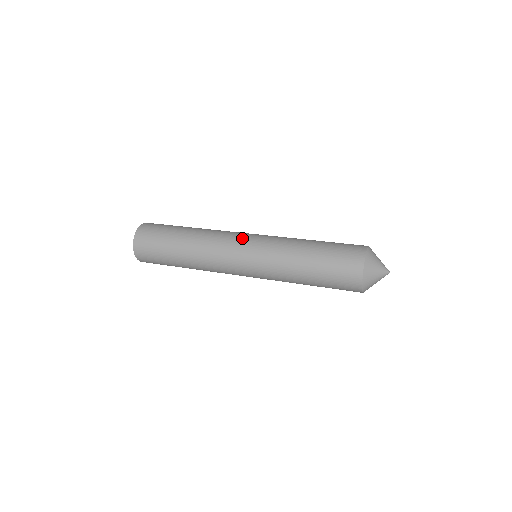
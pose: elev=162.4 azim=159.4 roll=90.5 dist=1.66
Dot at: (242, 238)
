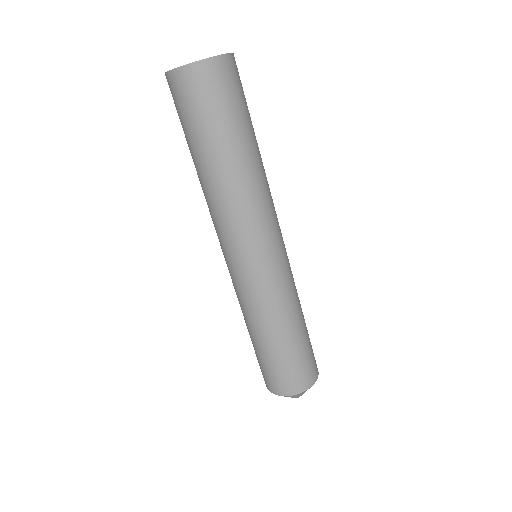
Dot at: (246, 254)
